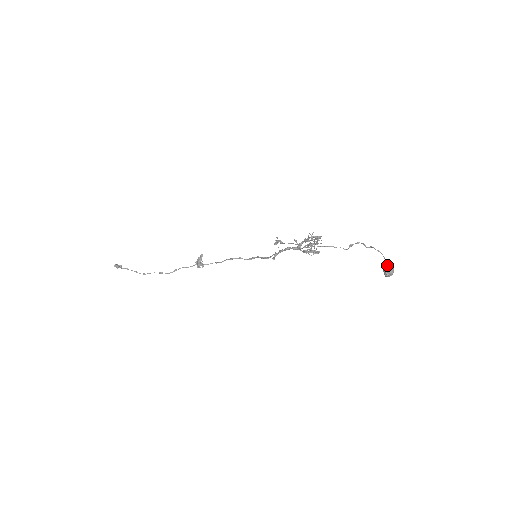
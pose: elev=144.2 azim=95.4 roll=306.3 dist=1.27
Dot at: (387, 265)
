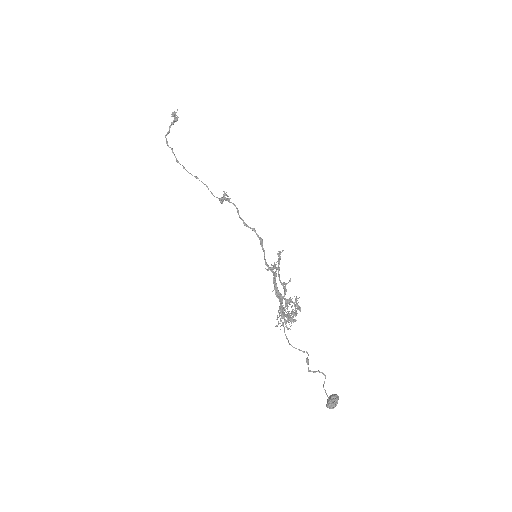
Dot at: (327, 404)
